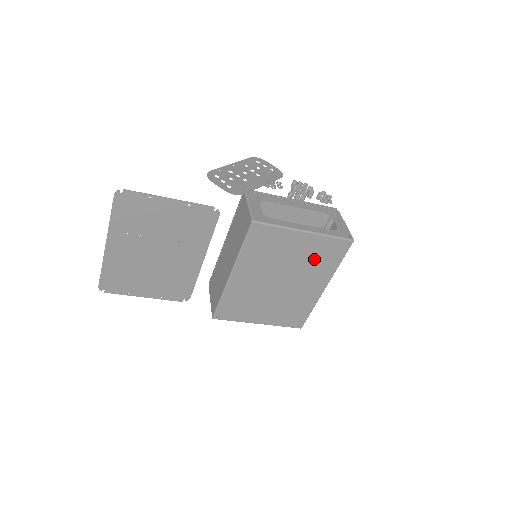
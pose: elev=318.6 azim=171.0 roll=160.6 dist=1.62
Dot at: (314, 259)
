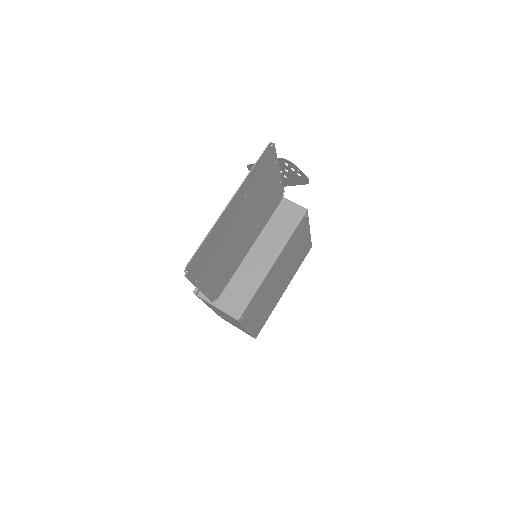
Dot at: (298, 259)
